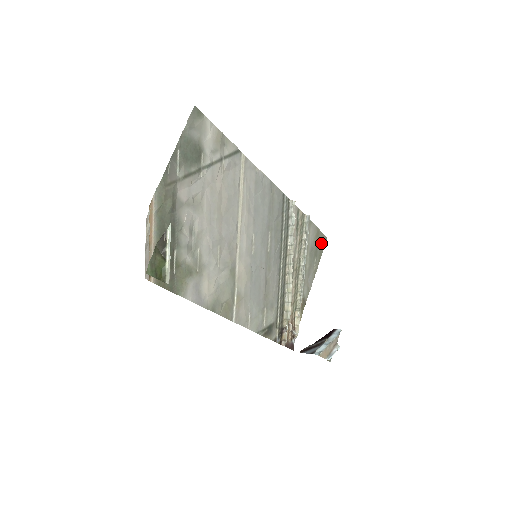
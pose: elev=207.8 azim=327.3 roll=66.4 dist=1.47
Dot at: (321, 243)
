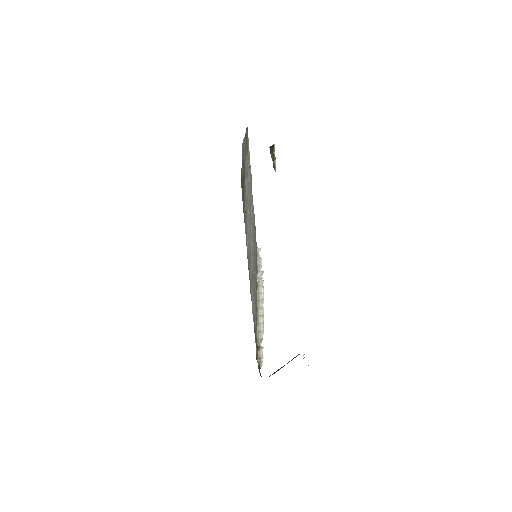
Dot at: occluded
